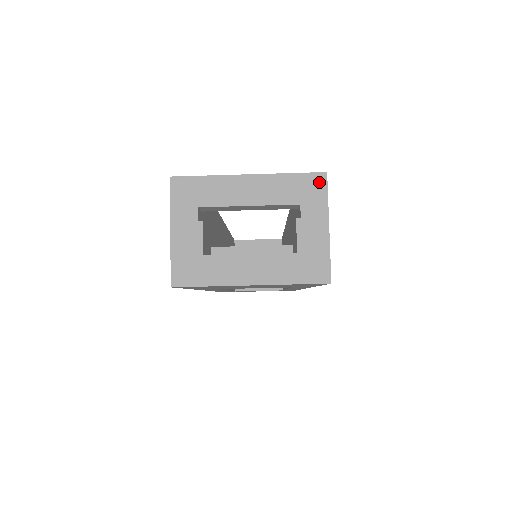
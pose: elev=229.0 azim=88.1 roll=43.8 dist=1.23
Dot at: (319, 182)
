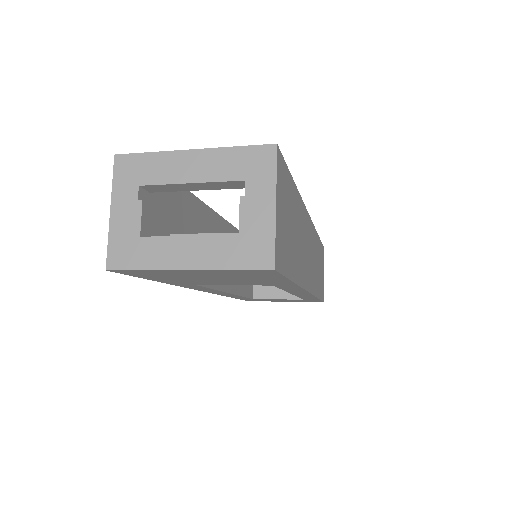
Dot at: (267, 155)
